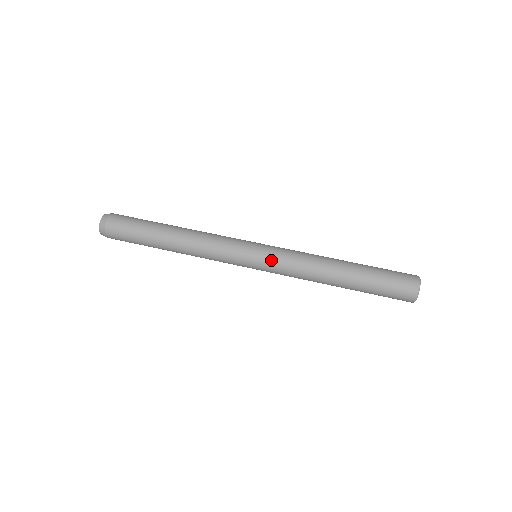
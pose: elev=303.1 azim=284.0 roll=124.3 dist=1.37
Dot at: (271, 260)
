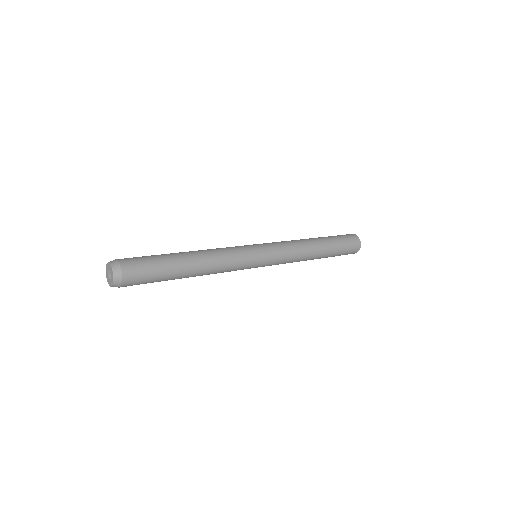
Dot at: (274, 250)
